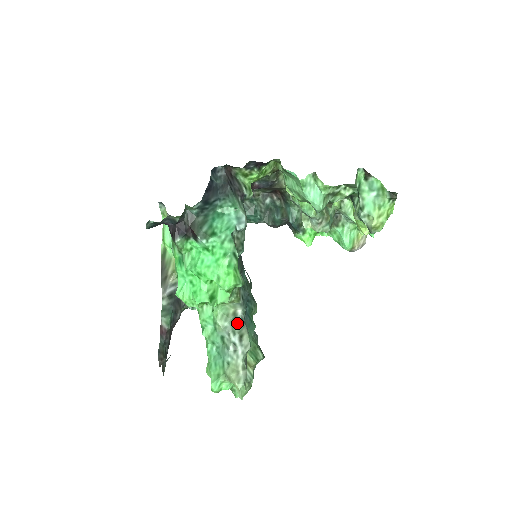
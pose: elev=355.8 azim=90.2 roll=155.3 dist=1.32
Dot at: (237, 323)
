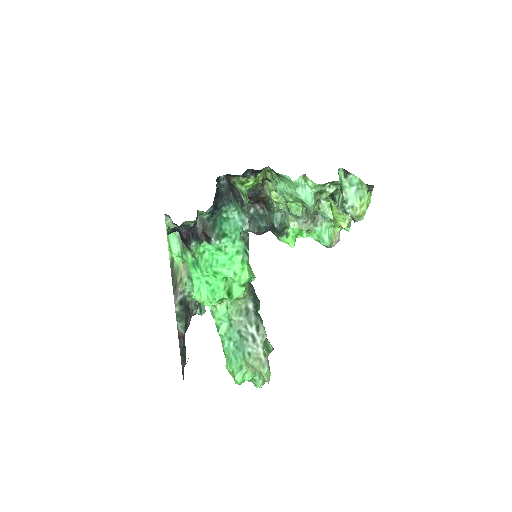
Dot at: (252, 316)
